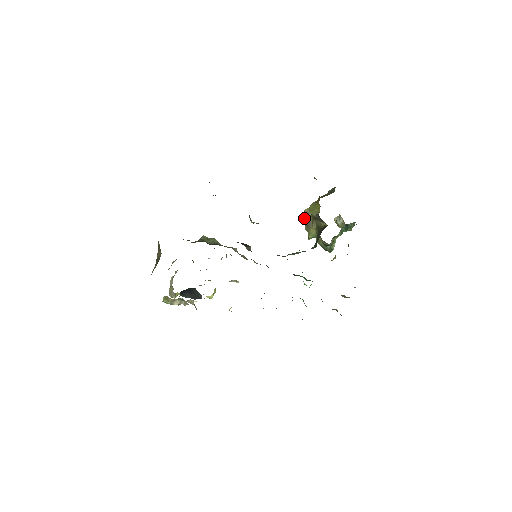
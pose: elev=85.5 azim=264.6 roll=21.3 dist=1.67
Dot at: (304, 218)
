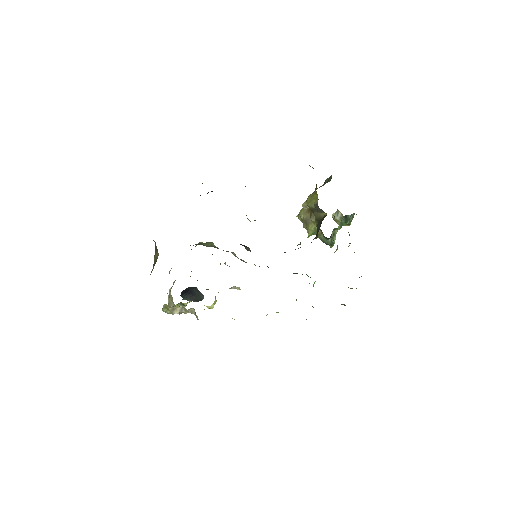
Dot at: (302, 215)
